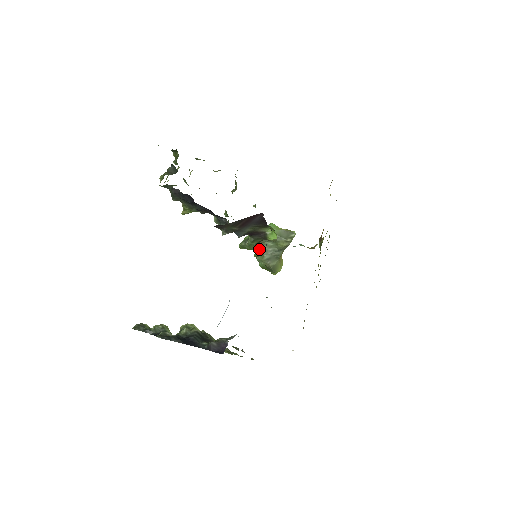
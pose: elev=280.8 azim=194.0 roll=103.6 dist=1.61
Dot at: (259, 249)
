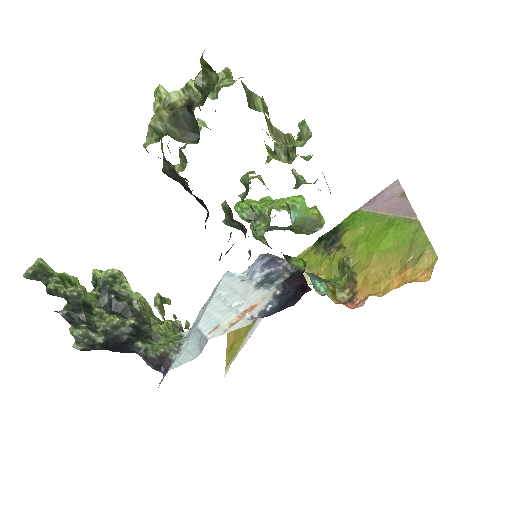
Dot at: occluded
